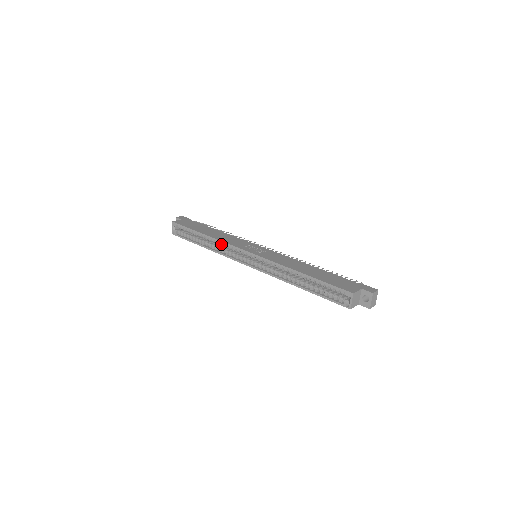
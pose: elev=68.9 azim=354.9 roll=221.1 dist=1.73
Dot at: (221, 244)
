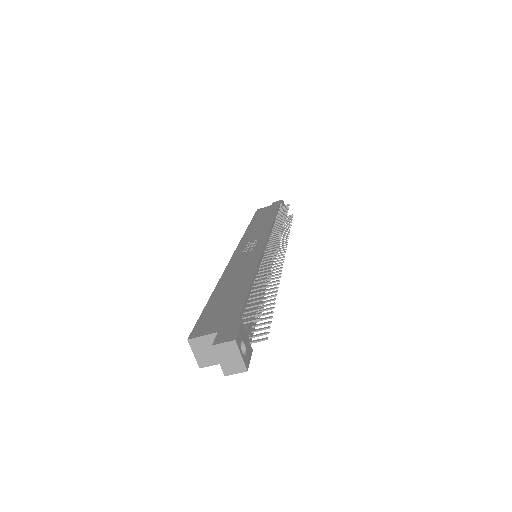
Dot at: occluded
